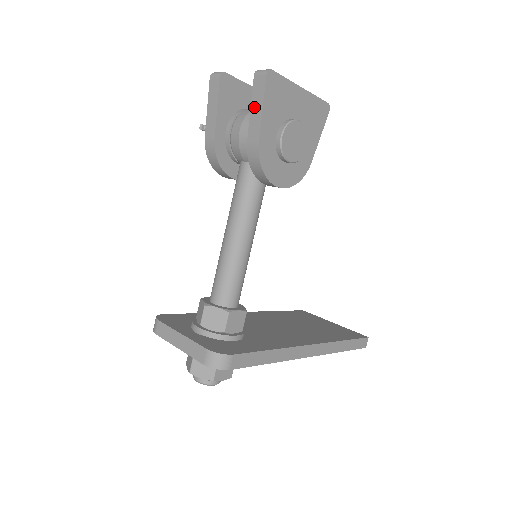
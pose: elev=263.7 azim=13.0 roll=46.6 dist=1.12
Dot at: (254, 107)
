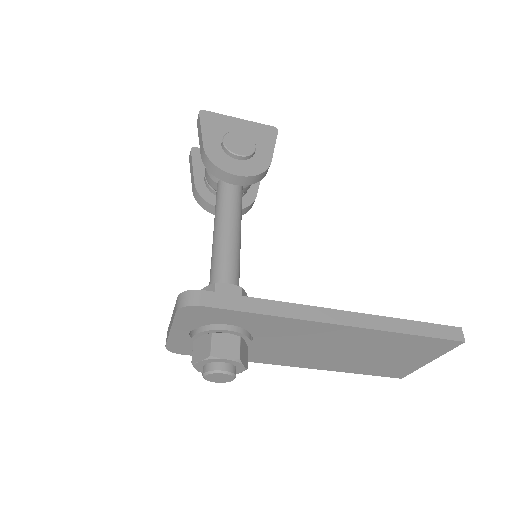
Dot at: (199, 135)
